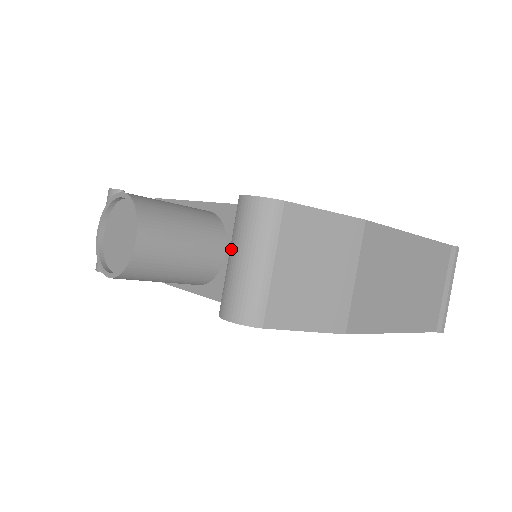
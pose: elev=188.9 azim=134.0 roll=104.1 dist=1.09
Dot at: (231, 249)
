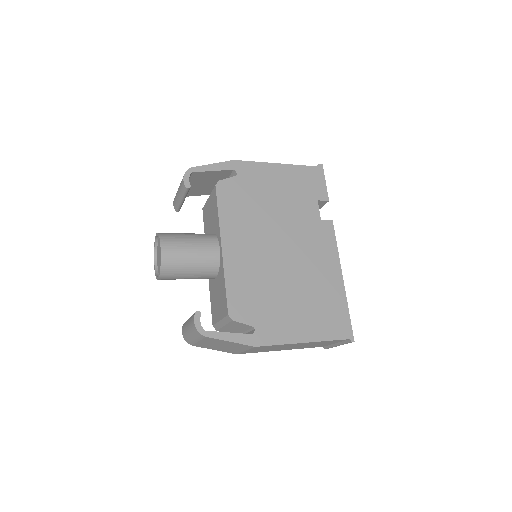
Dot at: (189, 320)
